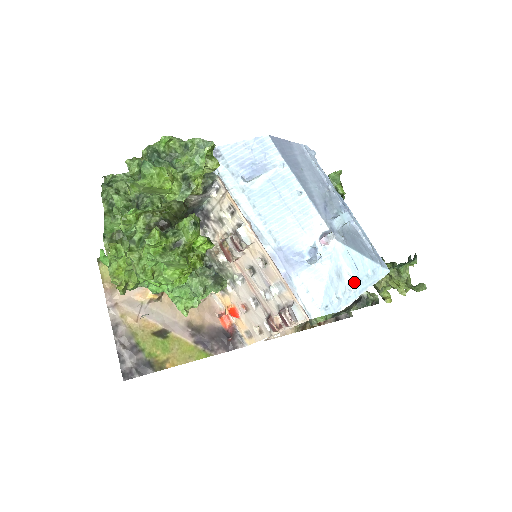
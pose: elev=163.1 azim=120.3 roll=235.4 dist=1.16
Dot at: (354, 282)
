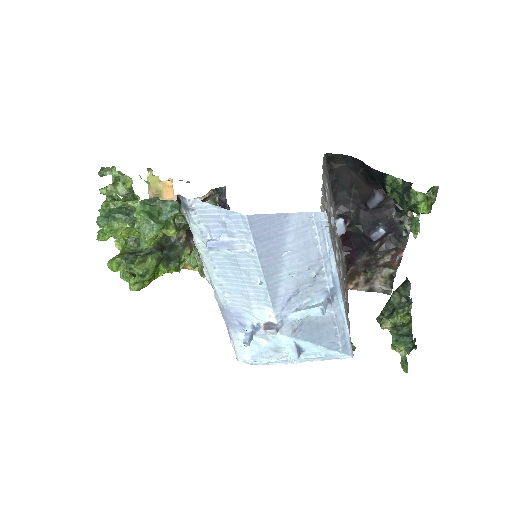
Dot at: occluded
